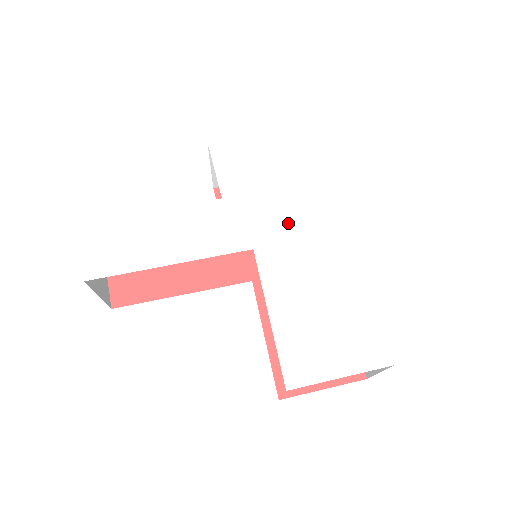
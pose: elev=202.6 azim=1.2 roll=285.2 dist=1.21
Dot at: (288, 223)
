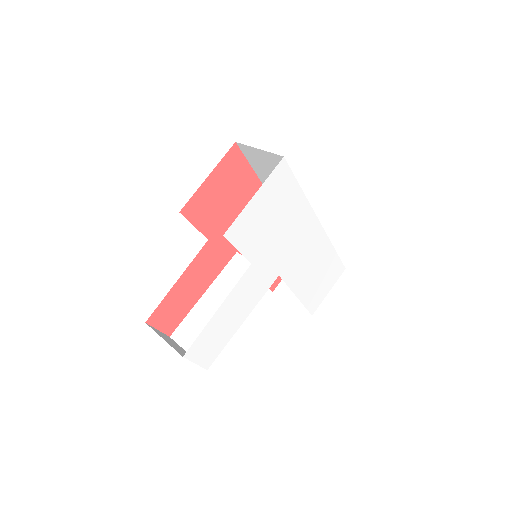
Dot at: (290, 246)
